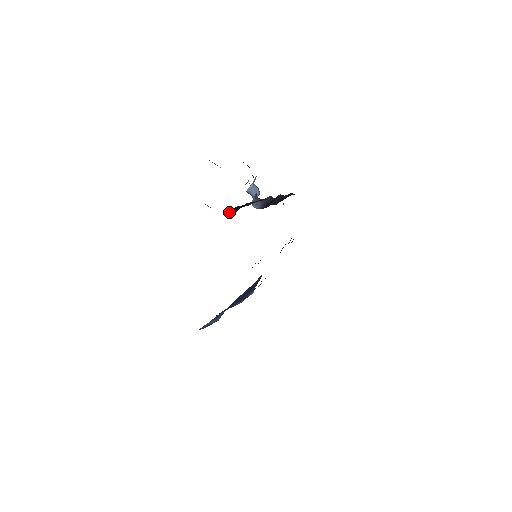
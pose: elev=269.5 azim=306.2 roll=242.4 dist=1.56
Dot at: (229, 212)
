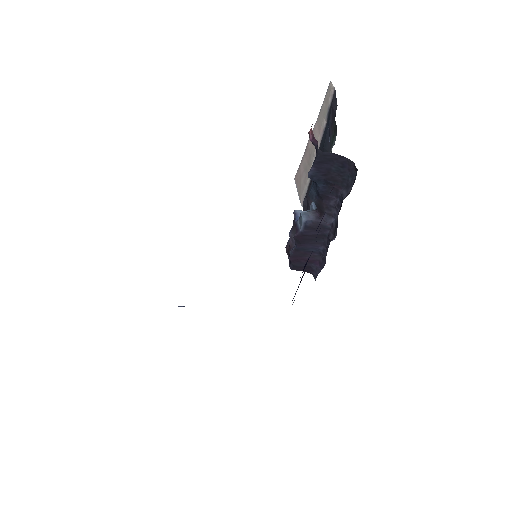
Dot at: (324, 160)
